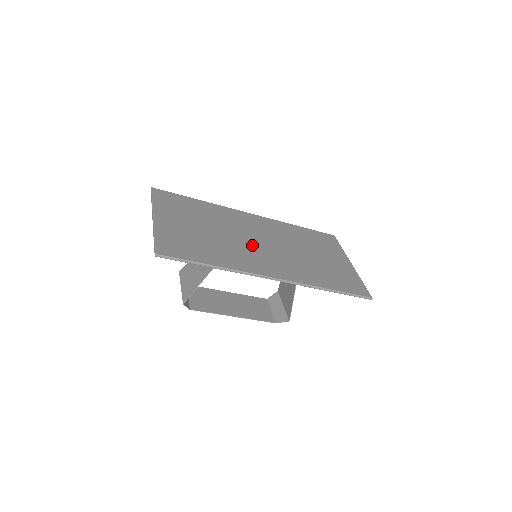
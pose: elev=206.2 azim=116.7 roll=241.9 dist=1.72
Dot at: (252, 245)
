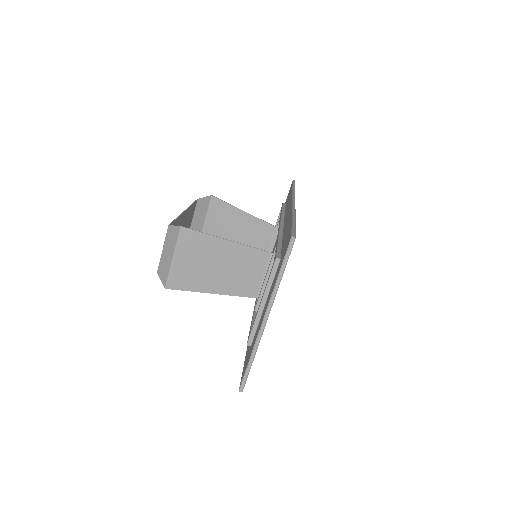
Dot at: occluded
